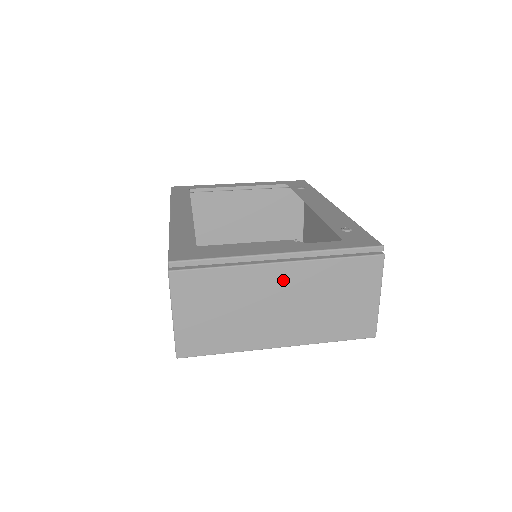
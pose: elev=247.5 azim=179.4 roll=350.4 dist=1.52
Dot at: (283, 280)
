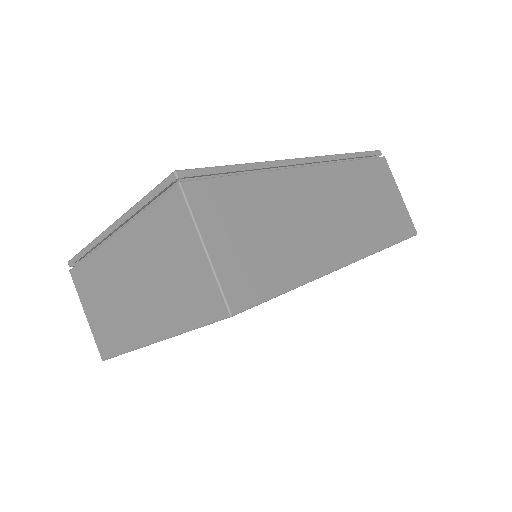
Dot at: (122, 255)
